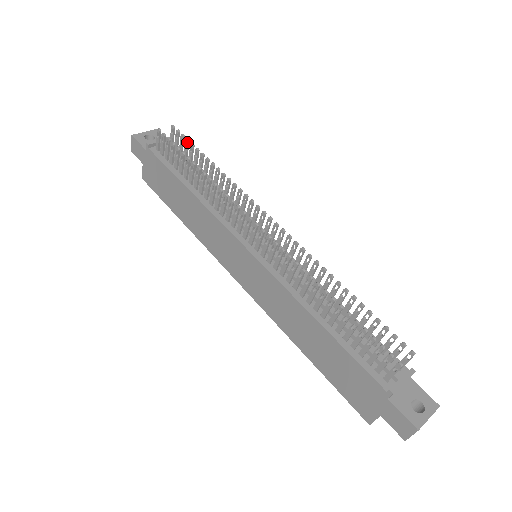
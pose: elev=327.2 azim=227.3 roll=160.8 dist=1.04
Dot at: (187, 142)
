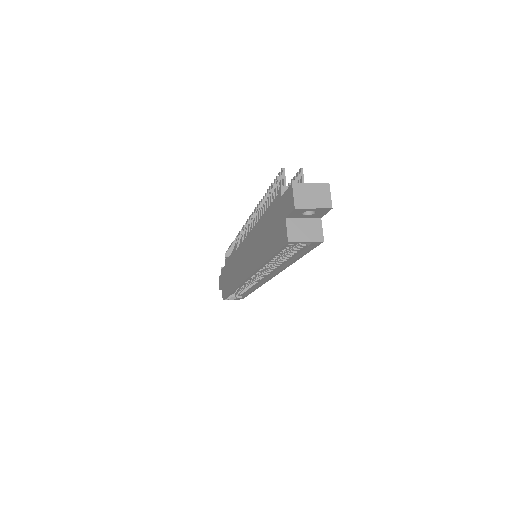
Dot at: occluded
